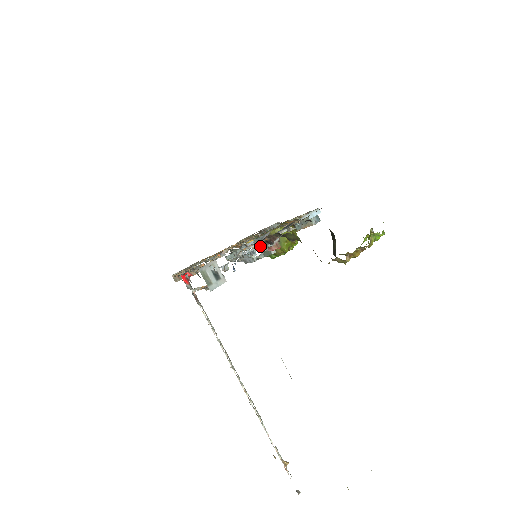
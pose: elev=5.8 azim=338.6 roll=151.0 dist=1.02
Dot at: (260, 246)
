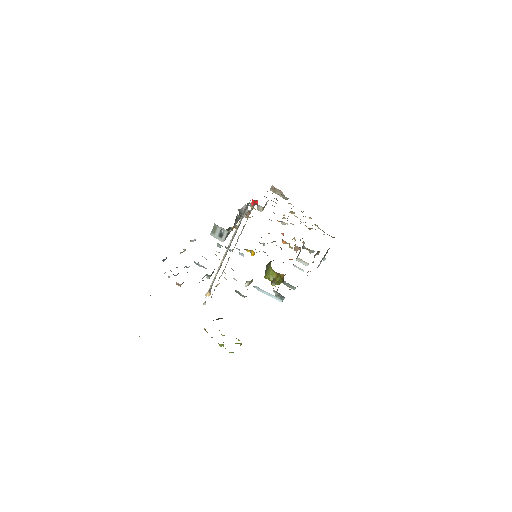
Dot at: (206, 268)
